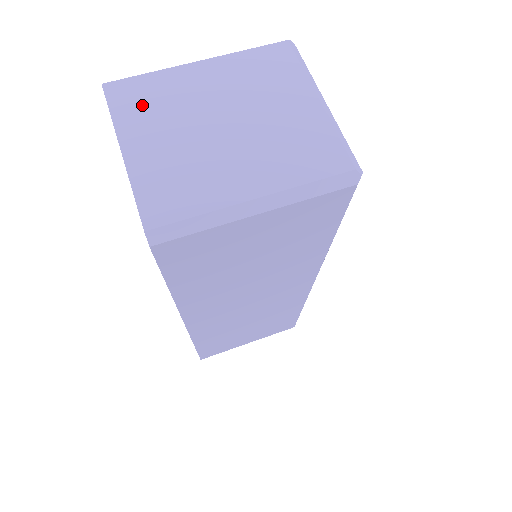
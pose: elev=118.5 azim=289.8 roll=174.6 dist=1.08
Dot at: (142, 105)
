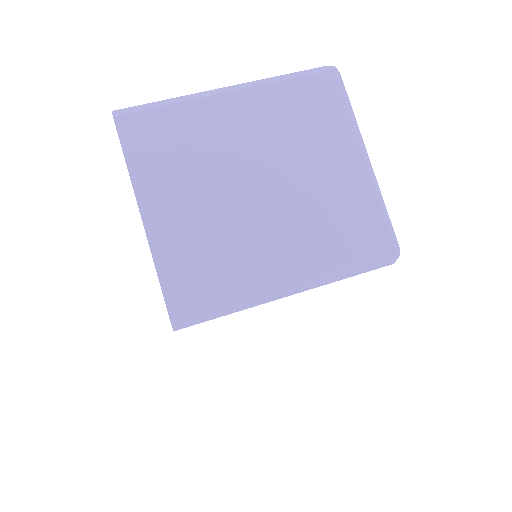
Dot at: (163, 151)
